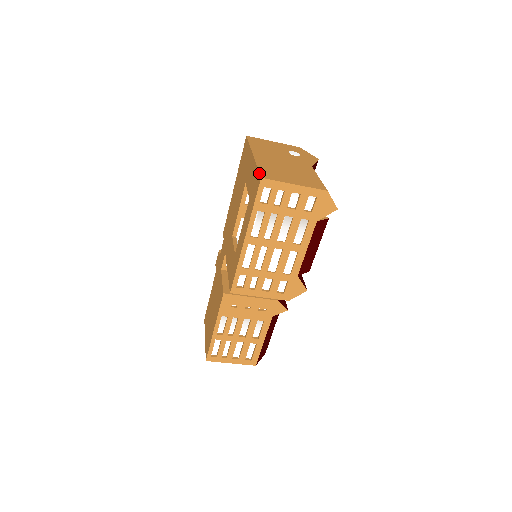
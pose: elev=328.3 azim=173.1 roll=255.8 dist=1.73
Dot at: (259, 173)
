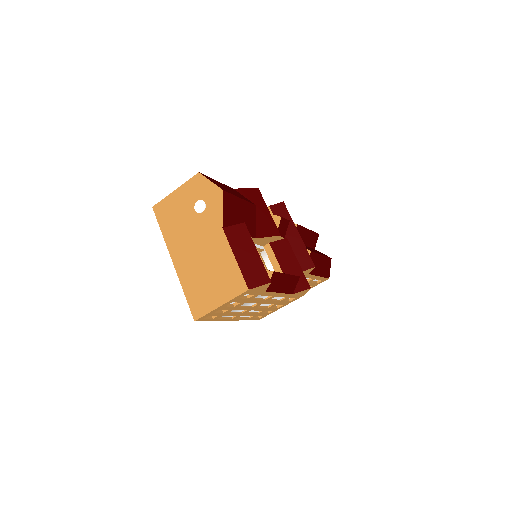
Dot at: occluded
